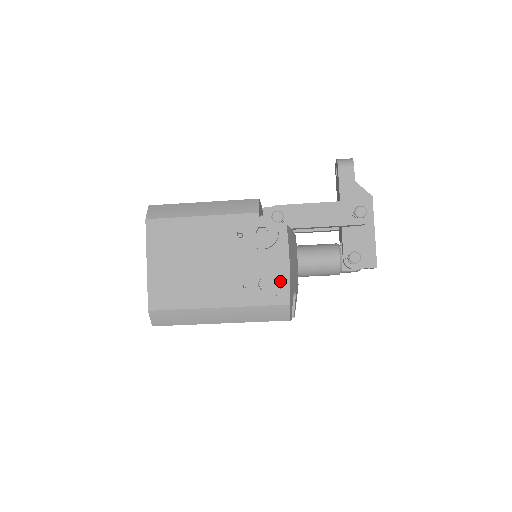
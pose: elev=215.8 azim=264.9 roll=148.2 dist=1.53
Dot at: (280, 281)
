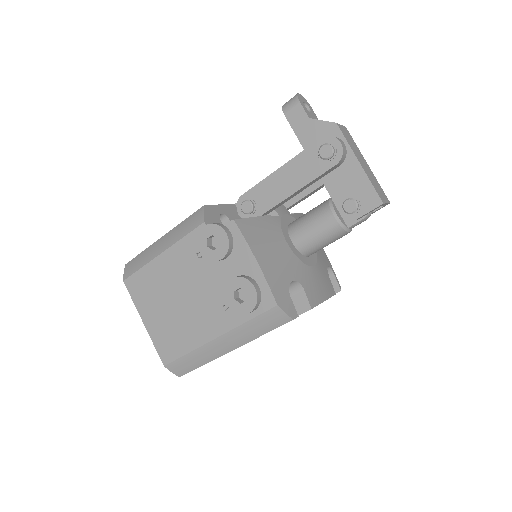
Dot at: (253, 286)
